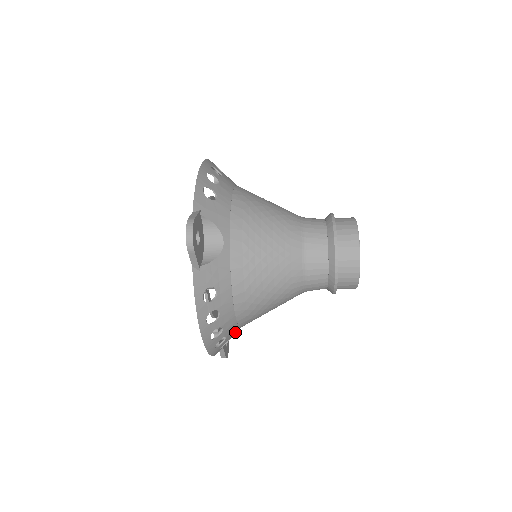
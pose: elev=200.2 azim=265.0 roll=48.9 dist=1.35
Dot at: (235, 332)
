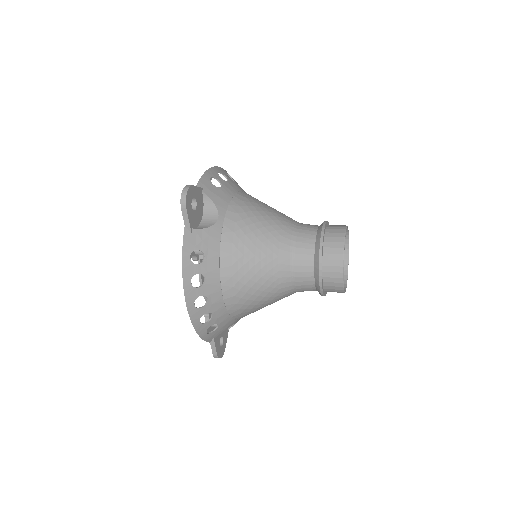
Dot at: (224, 317)
